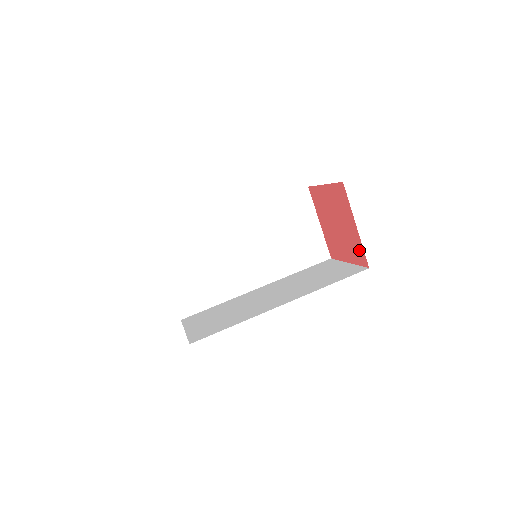
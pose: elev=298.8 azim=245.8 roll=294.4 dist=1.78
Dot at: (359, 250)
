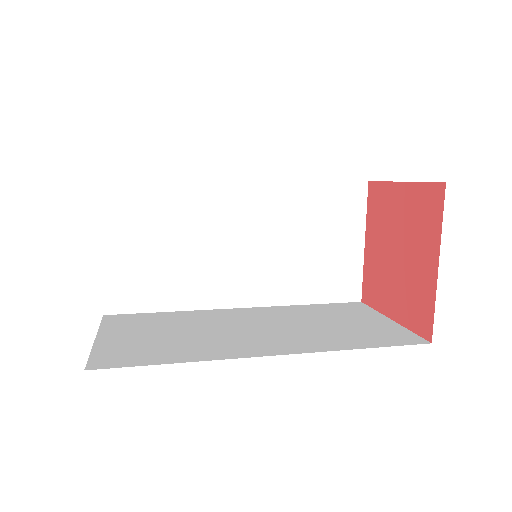
Dot at: (424, 199)
